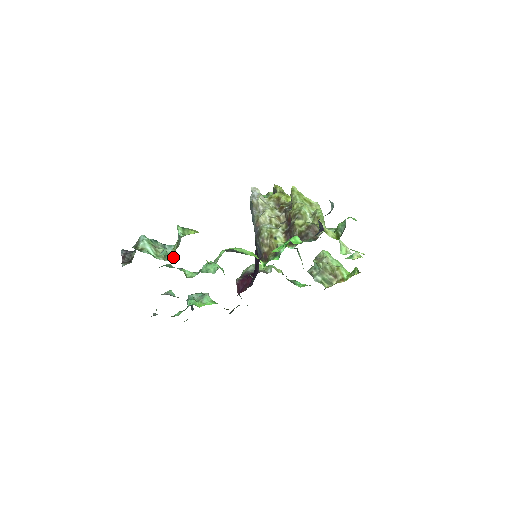
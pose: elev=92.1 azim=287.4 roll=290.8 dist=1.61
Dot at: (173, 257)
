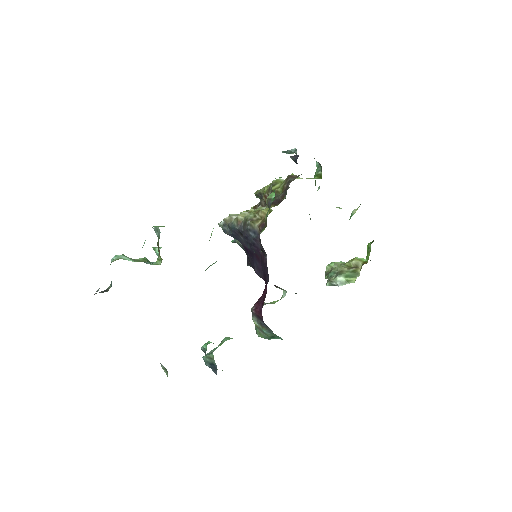
Dot at: occluded
